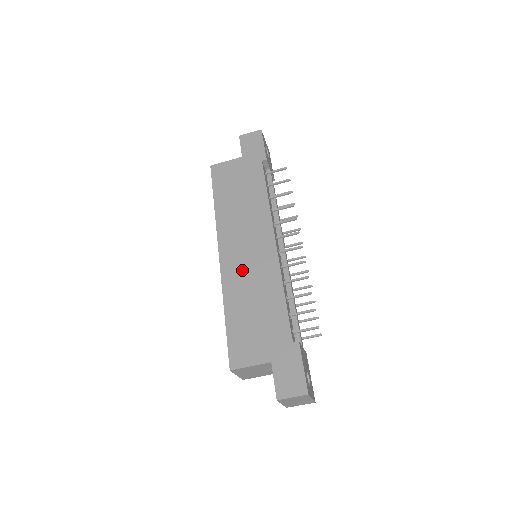
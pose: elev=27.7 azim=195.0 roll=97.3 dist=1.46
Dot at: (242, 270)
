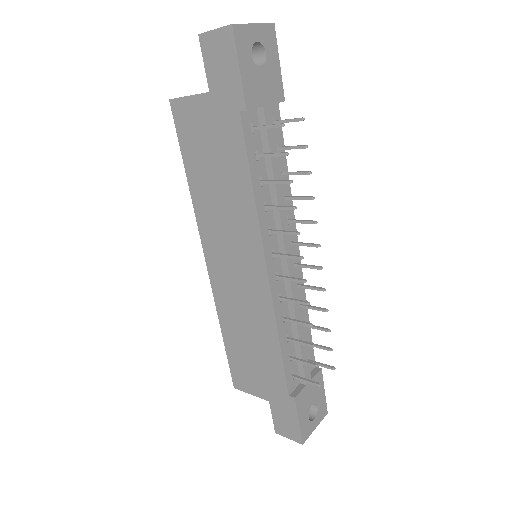
Dot at: (232, 293)
